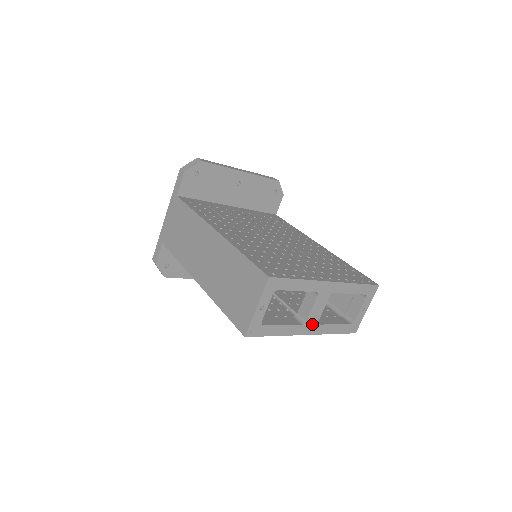
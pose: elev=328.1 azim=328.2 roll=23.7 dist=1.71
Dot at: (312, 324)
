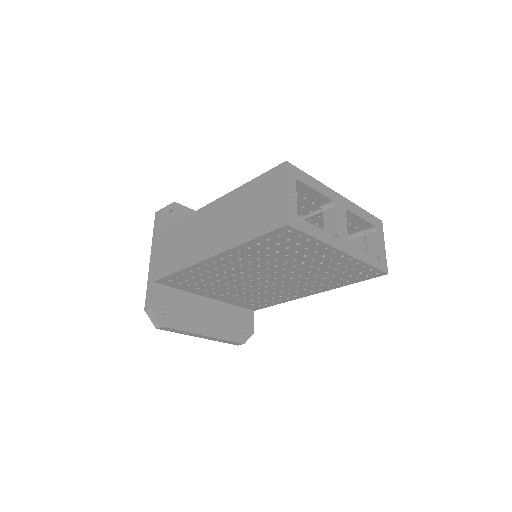
Dot at: (344, 240)
